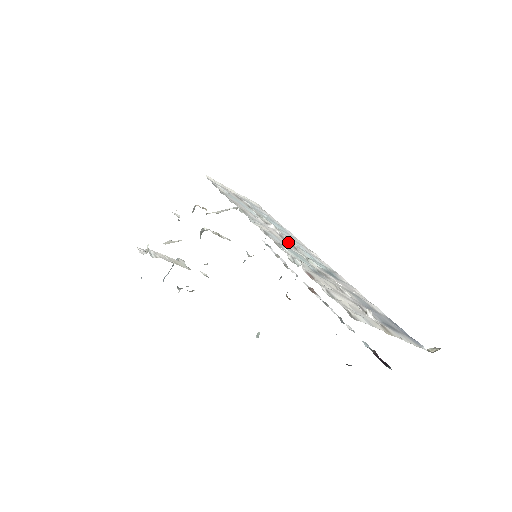
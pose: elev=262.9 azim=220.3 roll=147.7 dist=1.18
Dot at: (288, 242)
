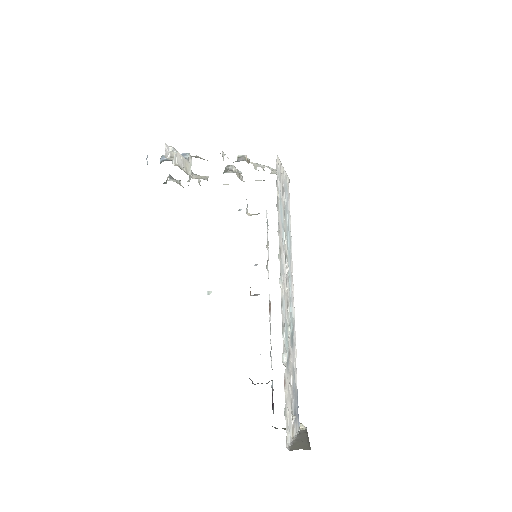
Dot at: (287, 297)
